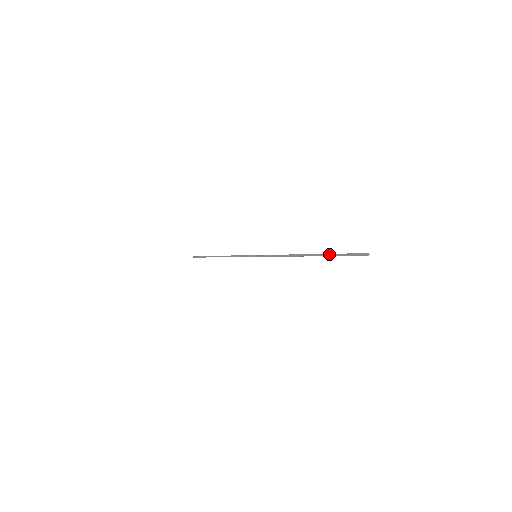
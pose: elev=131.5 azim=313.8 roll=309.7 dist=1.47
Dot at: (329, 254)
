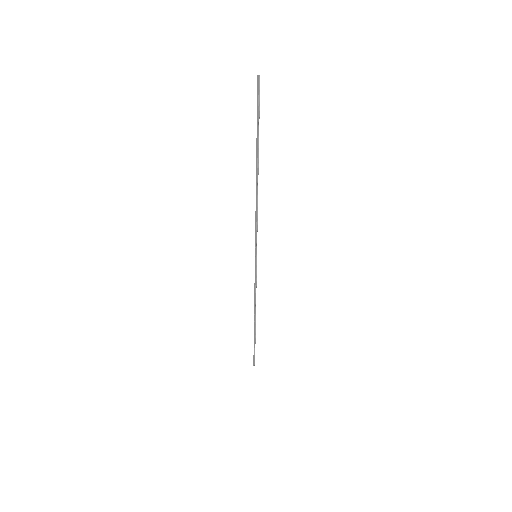
Dot at: occluded
